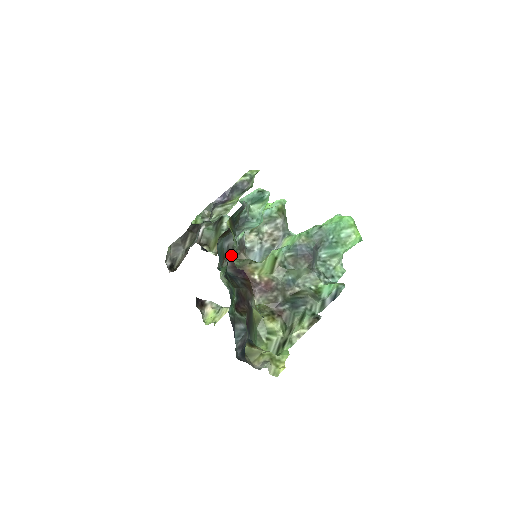
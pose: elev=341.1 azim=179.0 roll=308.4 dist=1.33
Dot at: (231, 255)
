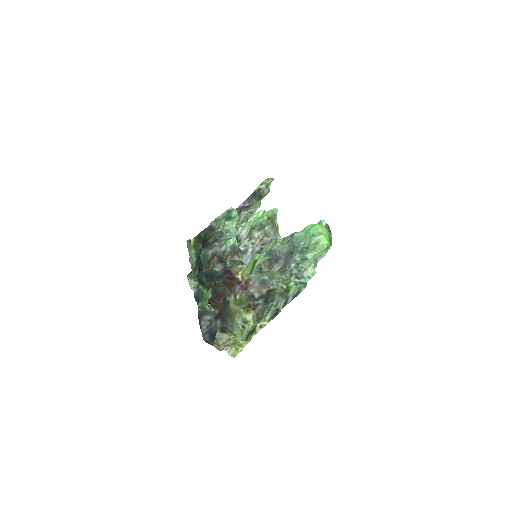
Dot at: (221, 259)
